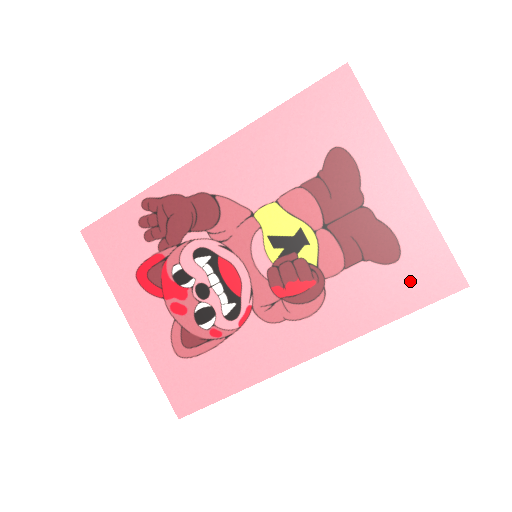
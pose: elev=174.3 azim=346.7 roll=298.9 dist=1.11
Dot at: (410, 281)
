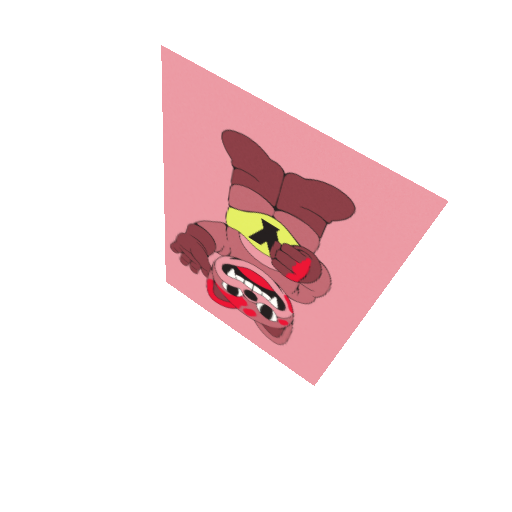
Dot at: (383, 224)
